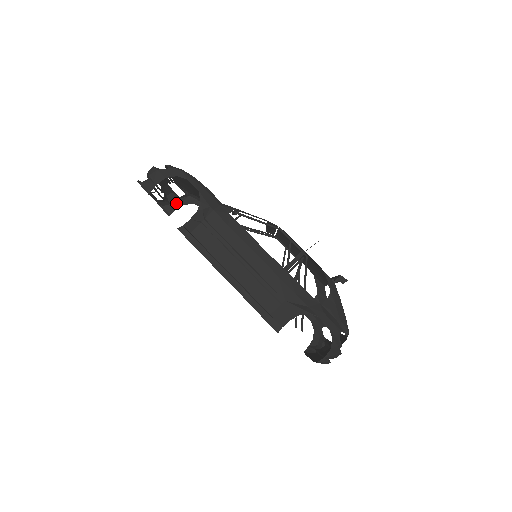
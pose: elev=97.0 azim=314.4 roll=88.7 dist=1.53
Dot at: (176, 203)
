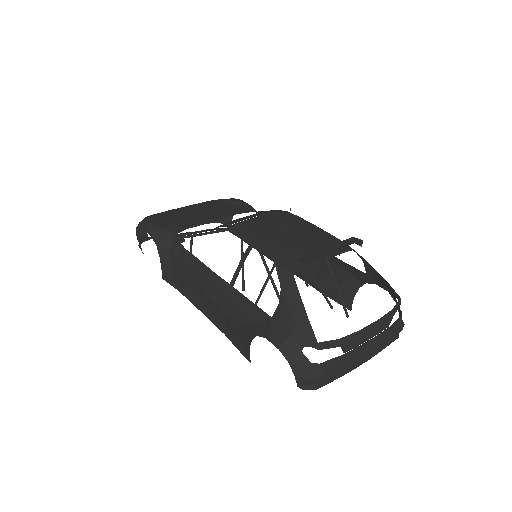
Dot at: occluded
